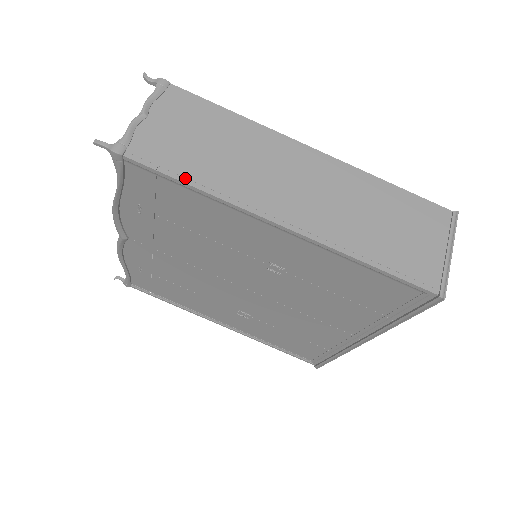
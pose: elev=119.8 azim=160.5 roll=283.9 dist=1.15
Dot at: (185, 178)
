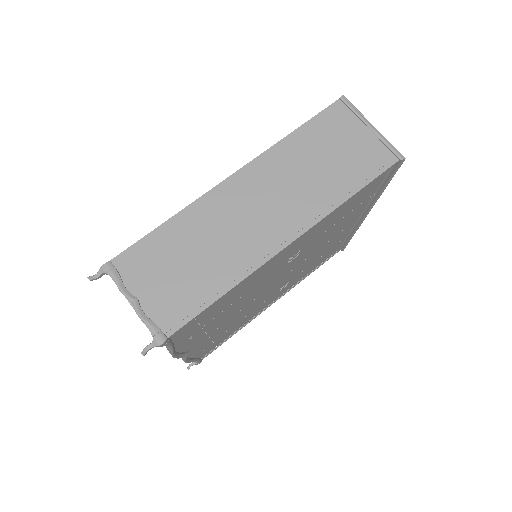
Dot at: (212, 298)
